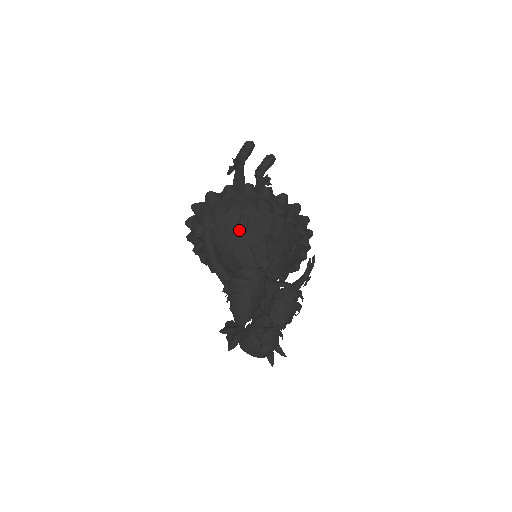
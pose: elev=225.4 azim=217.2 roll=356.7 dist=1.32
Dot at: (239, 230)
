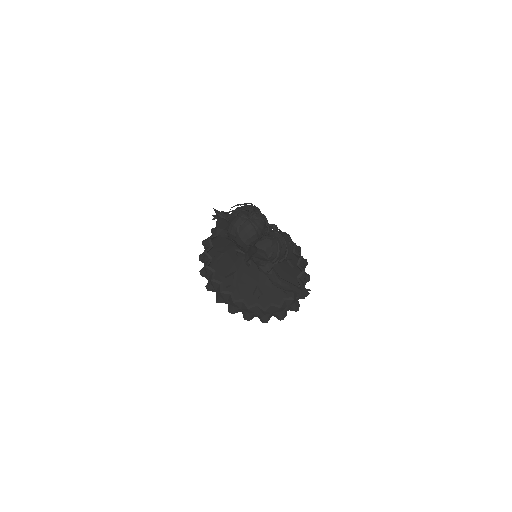
Dot at: occluded
